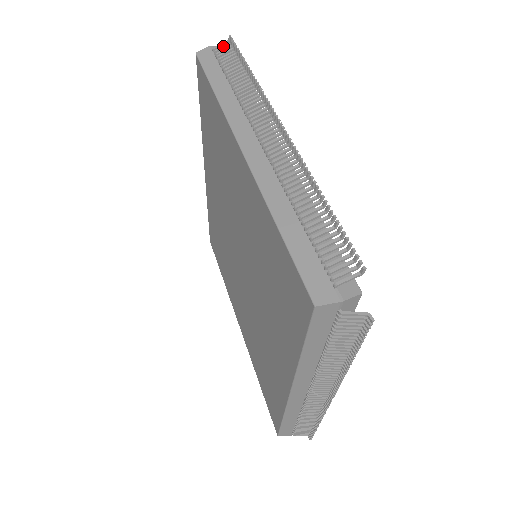
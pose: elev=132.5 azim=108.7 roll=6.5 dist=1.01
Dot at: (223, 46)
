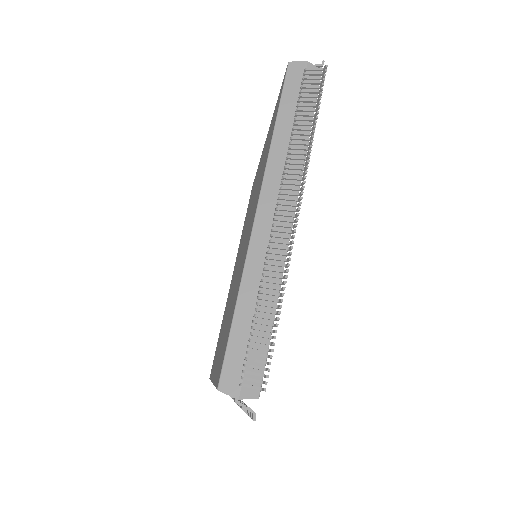
Dot at: occluded
